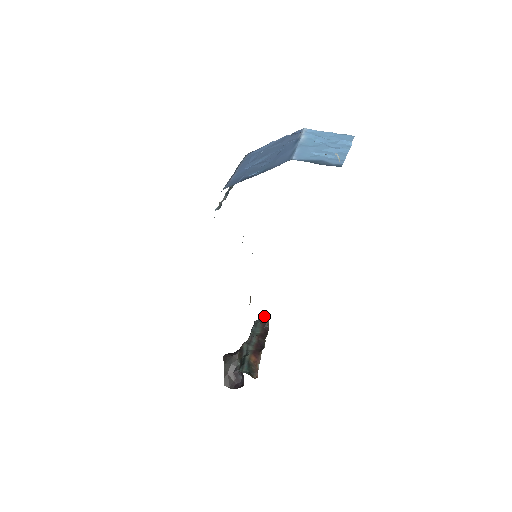
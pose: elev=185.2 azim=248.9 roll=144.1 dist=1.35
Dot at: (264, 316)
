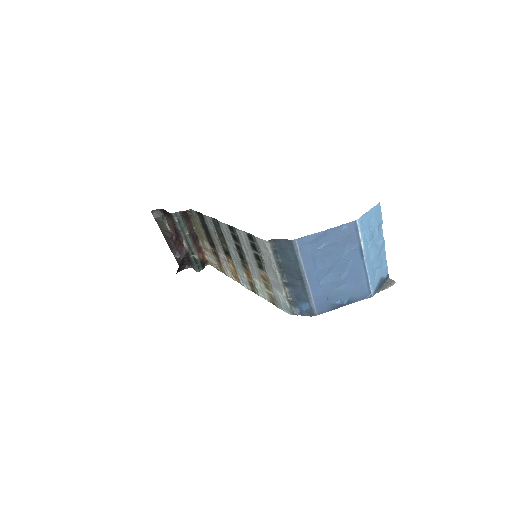
Dot at: (186, 212)
